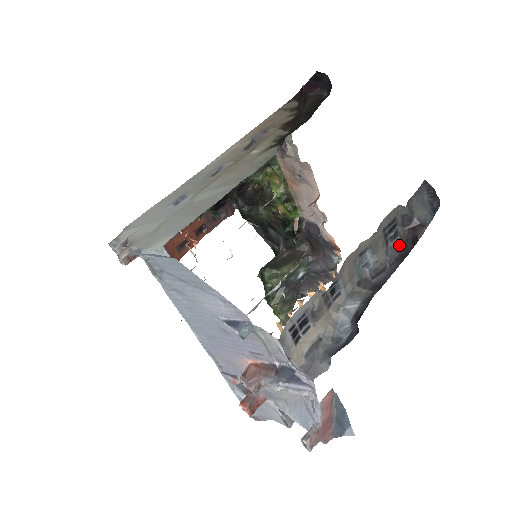
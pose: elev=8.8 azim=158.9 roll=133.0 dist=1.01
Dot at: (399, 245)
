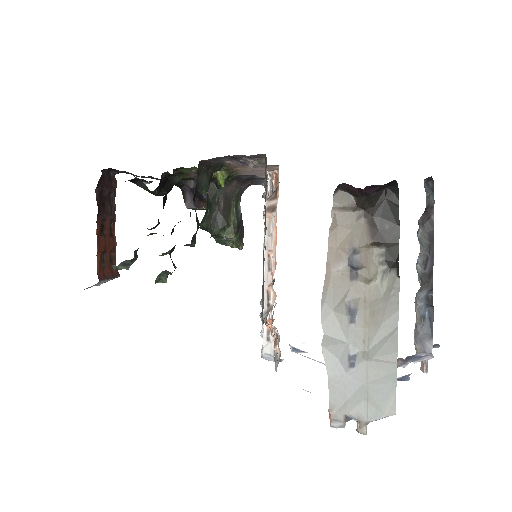
Dot at: (424, 232)
